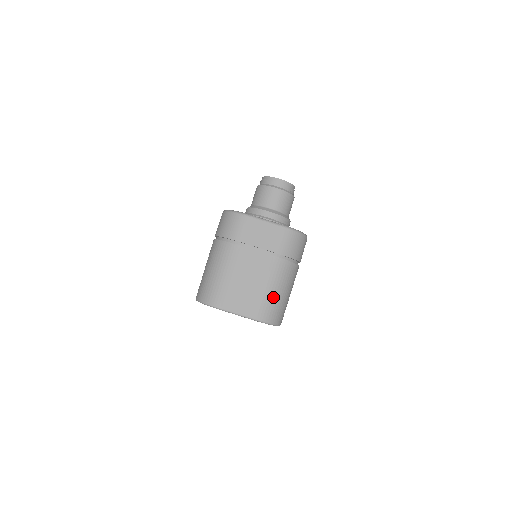
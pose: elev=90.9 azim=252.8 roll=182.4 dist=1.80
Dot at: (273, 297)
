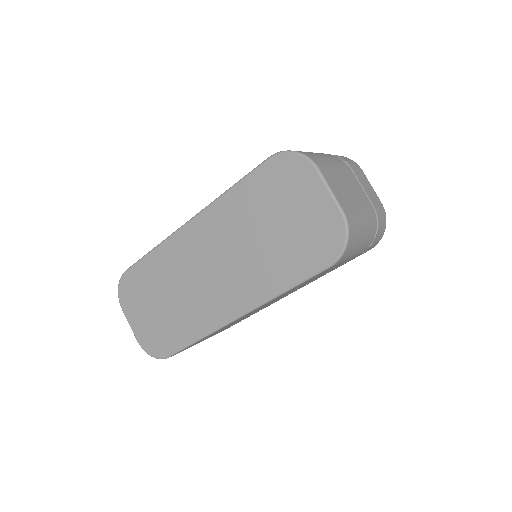
Dot at: (361, 224)
